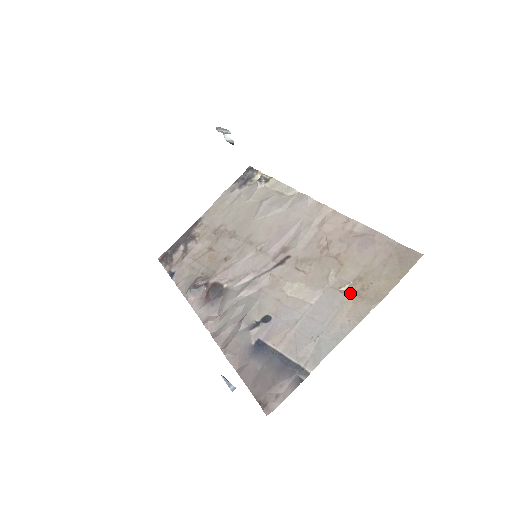
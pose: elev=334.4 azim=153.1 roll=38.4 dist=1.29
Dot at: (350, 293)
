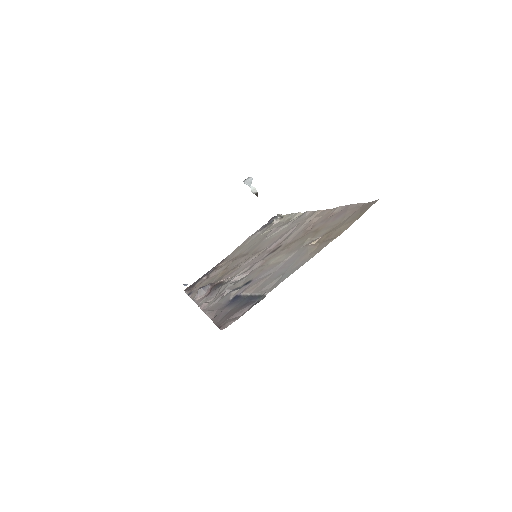
Dot at: (317, 243)
